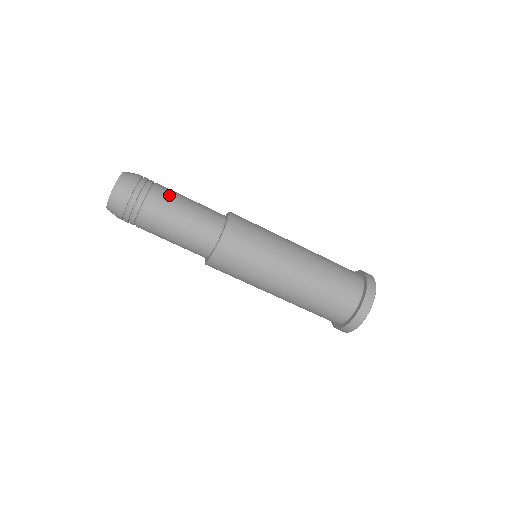
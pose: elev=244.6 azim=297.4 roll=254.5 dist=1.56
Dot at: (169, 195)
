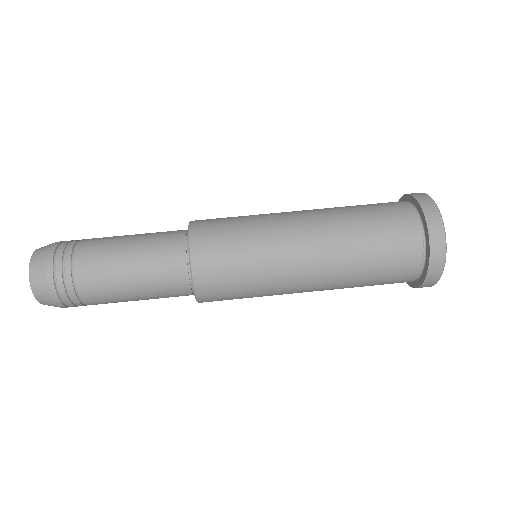
Dot at: (102, 241)
